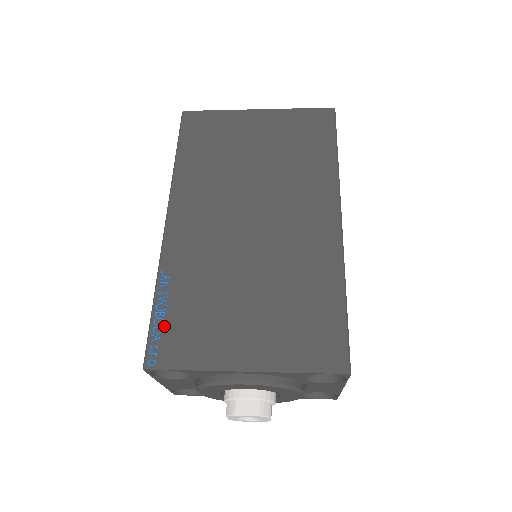
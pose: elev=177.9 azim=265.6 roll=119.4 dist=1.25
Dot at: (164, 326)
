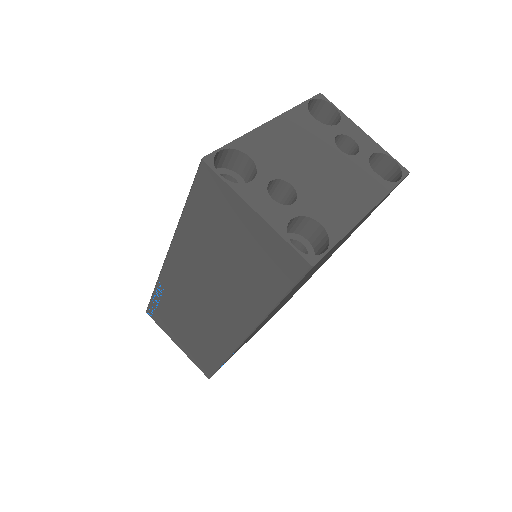
Dot at: occluded
